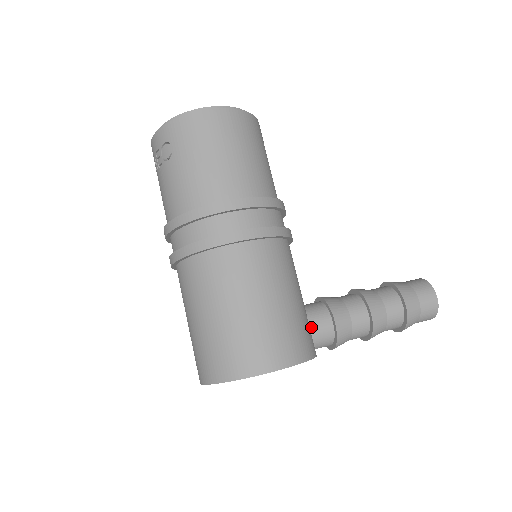
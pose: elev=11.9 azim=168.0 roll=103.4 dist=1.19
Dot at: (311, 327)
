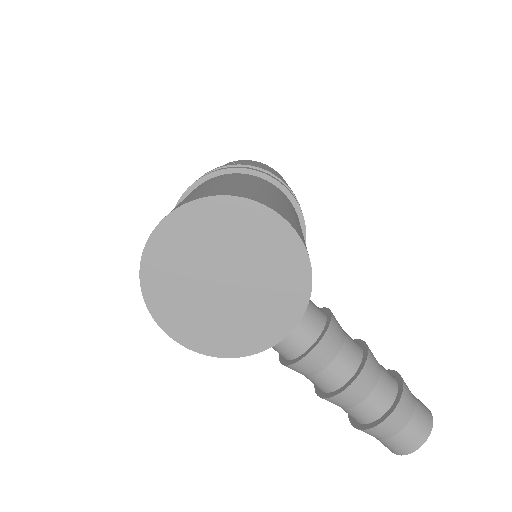
Dot at: occluded
